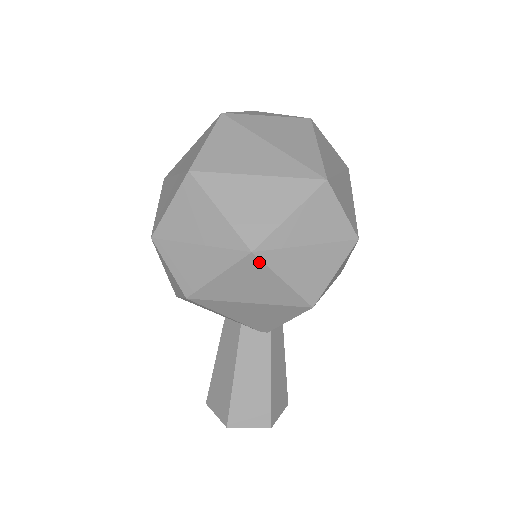
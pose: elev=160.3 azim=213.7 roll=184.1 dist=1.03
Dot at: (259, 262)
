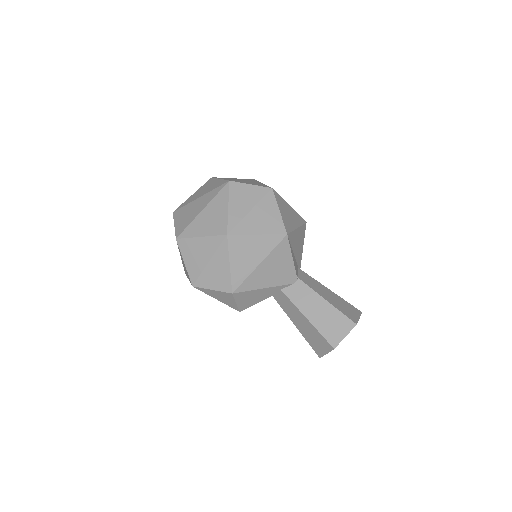
Dot at: (236, 236)
